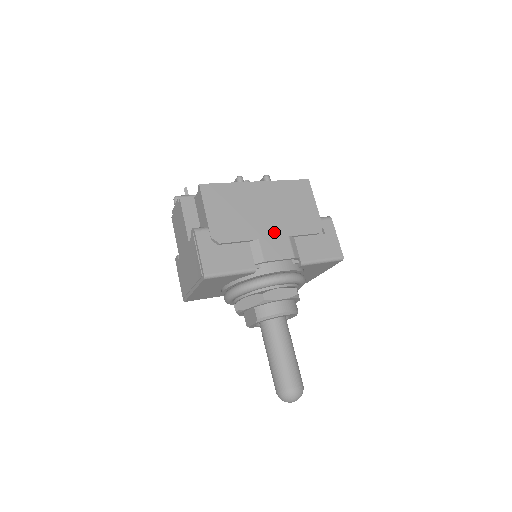
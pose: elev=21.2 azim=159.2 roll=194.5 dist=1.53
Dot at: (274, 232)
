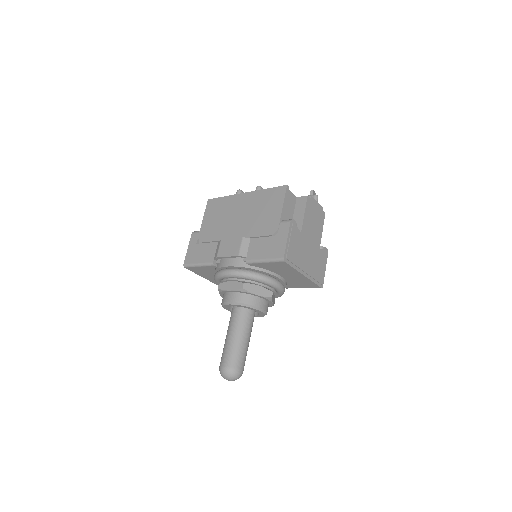
Dot at: (238, 234)
